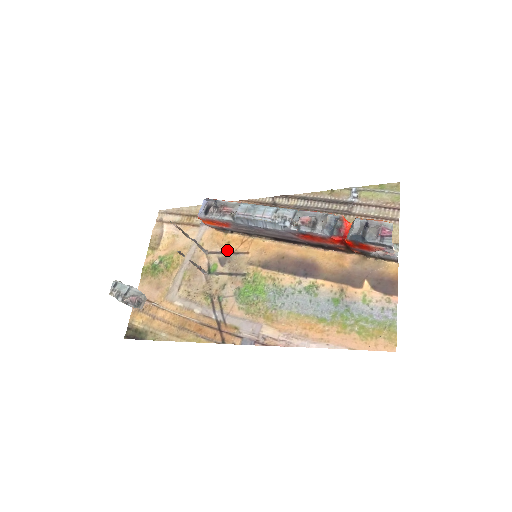
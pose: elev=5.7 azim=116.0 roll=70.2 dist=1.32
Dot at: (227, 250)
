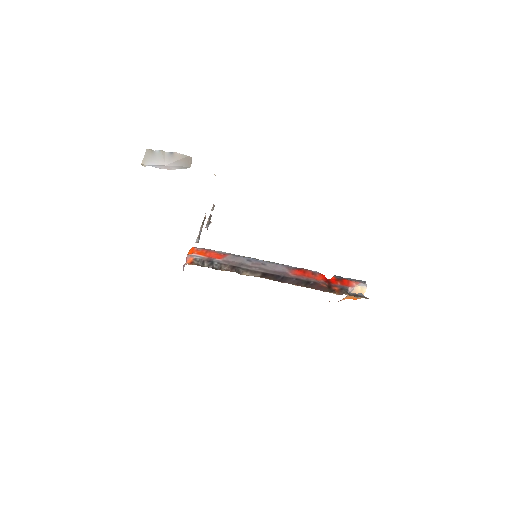
Dot at: occluded
